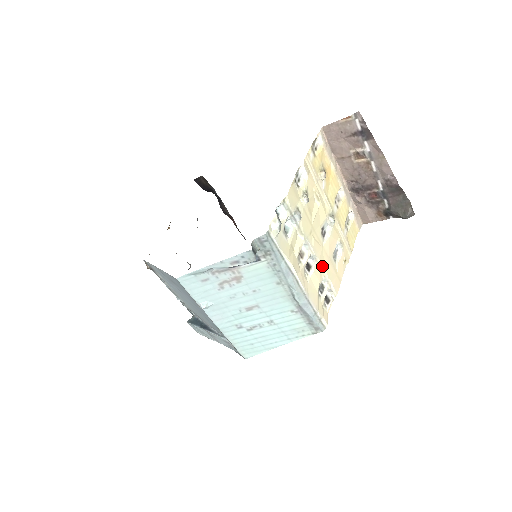
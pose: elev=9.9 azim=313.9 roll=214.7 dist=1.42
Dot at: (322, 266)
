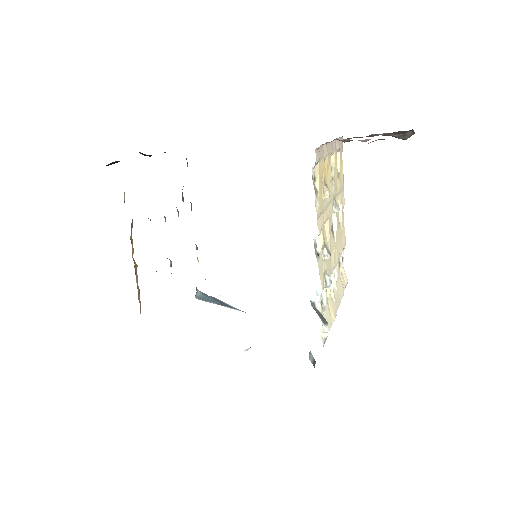
Dot at: (338, 257)
